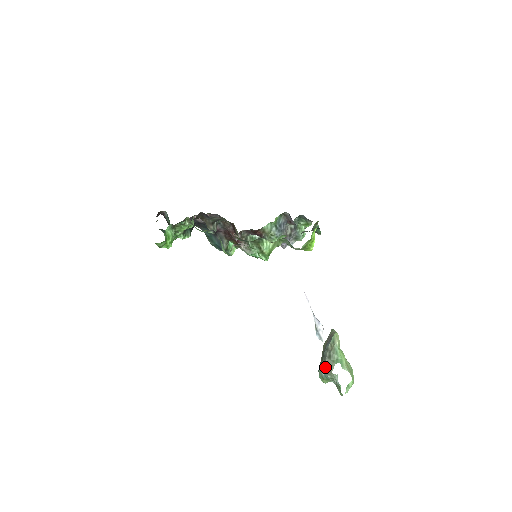
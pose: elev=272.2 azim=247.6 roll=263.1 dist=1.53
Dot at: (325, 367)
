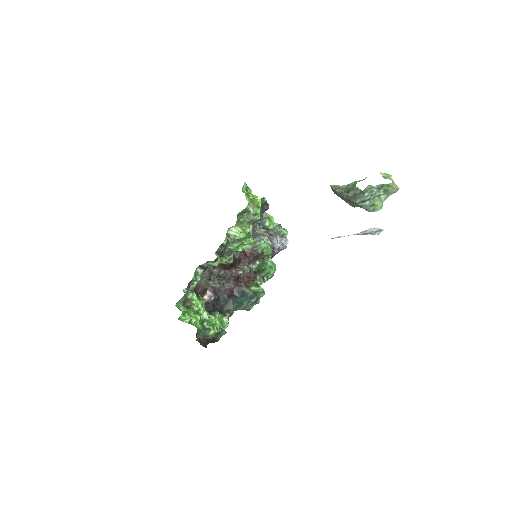
Dot at: (357, 198)
